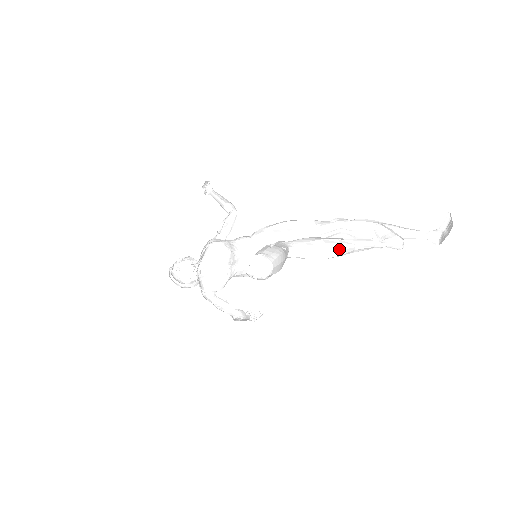
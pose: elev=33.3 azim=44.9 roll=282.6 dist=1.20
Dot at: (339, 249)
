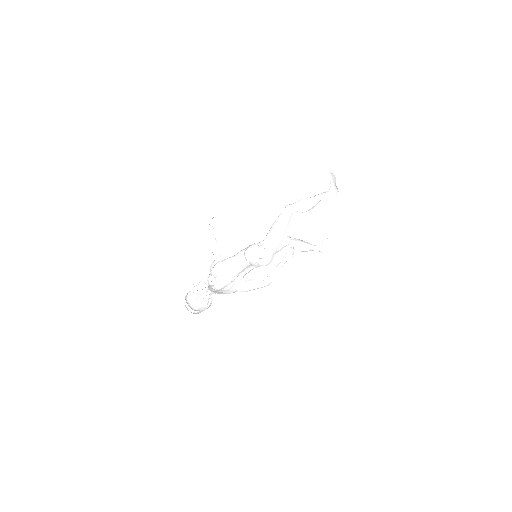
Dot at: (313, 206)
